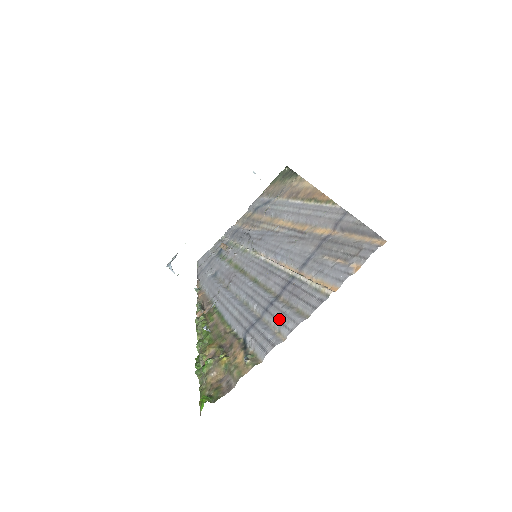
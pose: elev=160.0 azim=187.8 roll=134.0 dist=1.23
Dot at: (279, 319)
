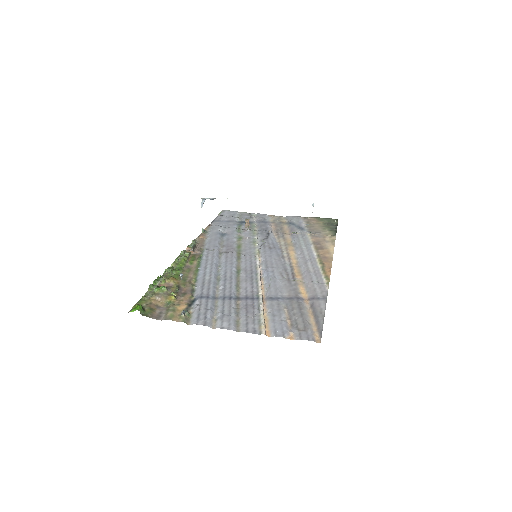
Dot at: (224, 313)
